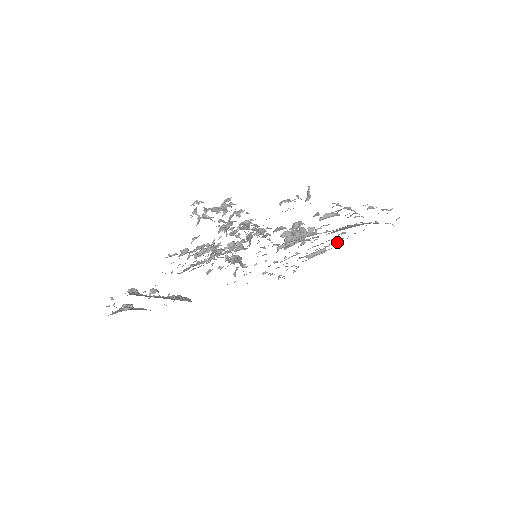
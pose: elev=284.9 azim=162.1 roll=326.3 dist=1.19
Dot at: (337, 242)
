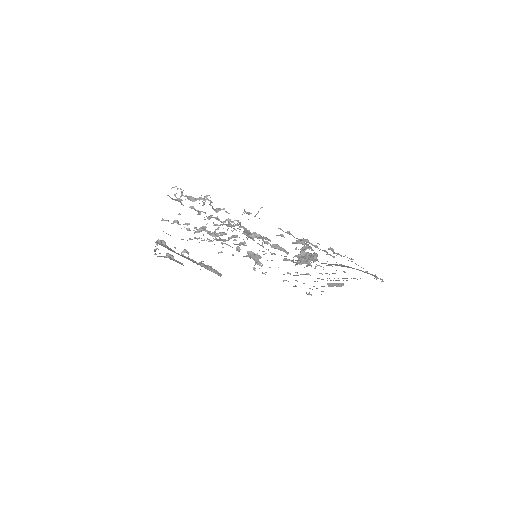
Dot at: (346, 280)
